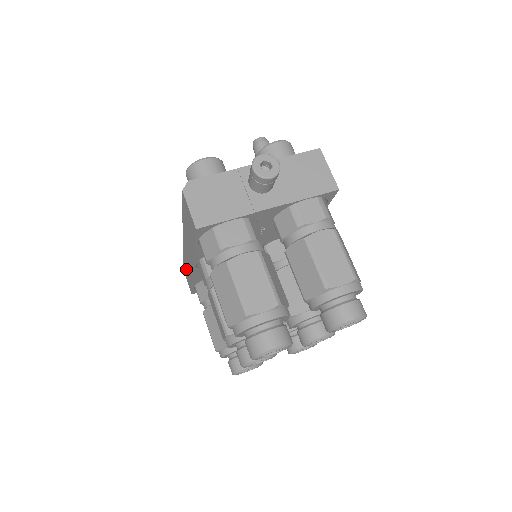
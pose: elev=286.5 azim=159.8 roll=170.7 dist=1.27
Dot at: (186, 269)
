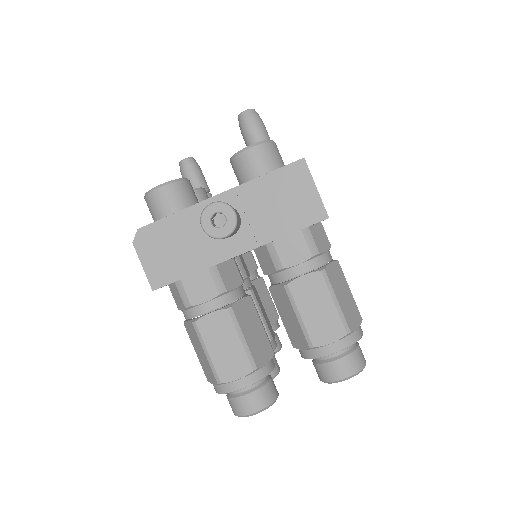
Dot at: occluded
